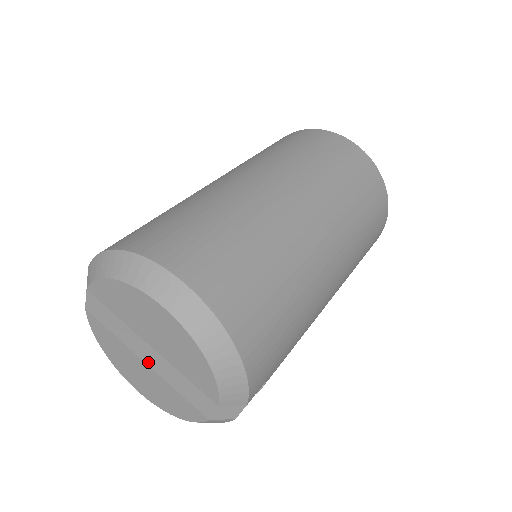
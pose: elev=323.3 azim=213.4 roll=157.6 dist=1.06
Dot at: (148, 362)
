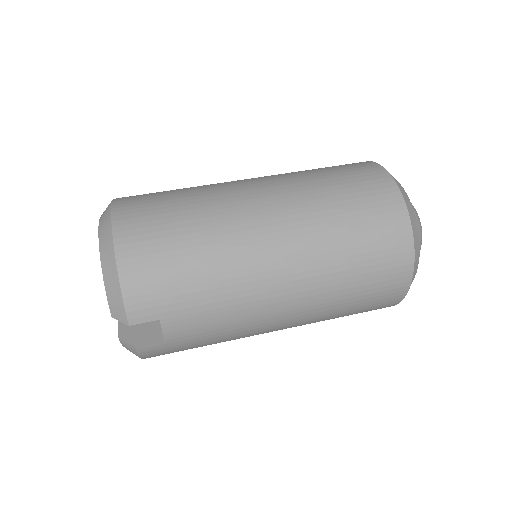
Dot at: occluded
